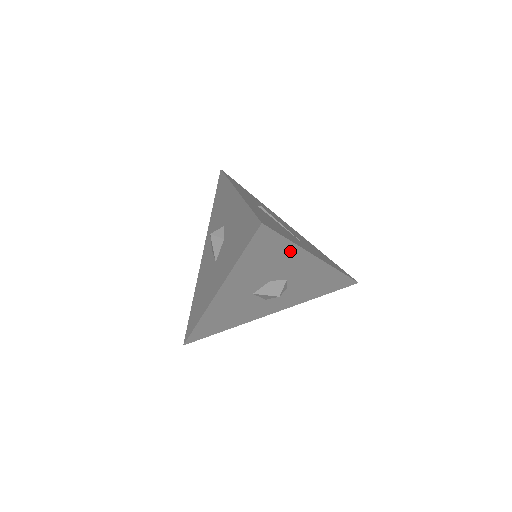
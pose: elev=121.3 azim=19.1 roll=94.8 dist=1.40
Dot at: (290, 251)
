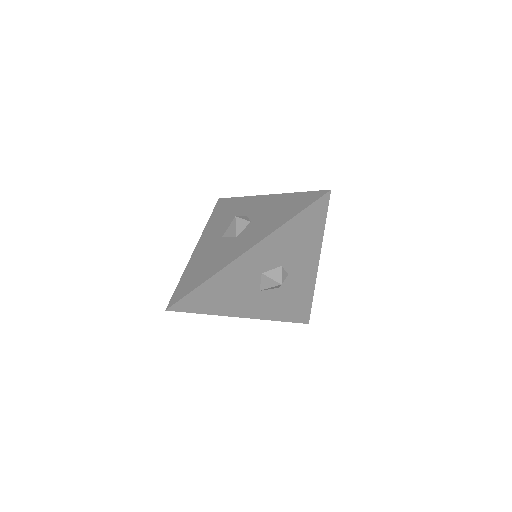
Dot at: (316, 239)
